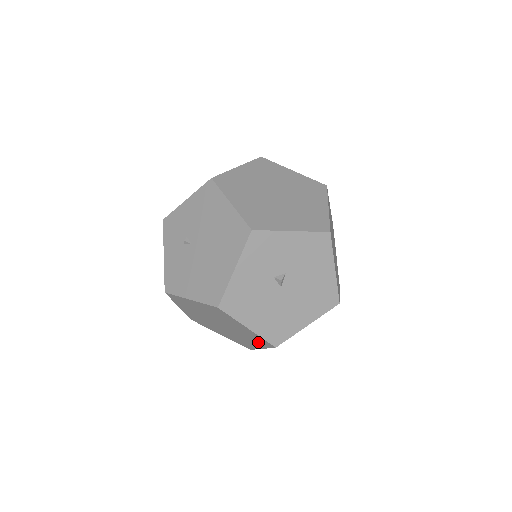
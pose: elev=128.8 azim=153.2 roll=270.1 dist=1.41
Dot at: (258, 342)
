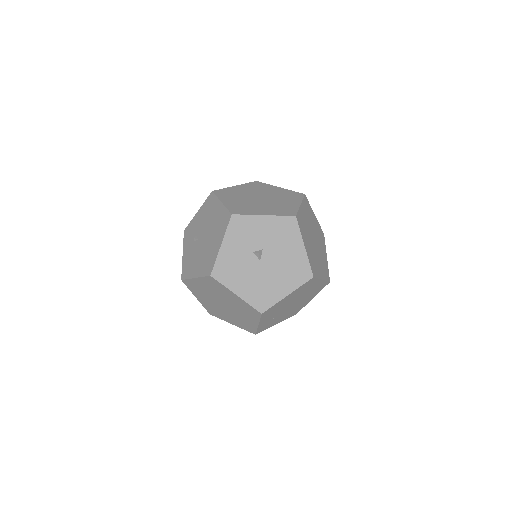
Dot at: (251, 315)
